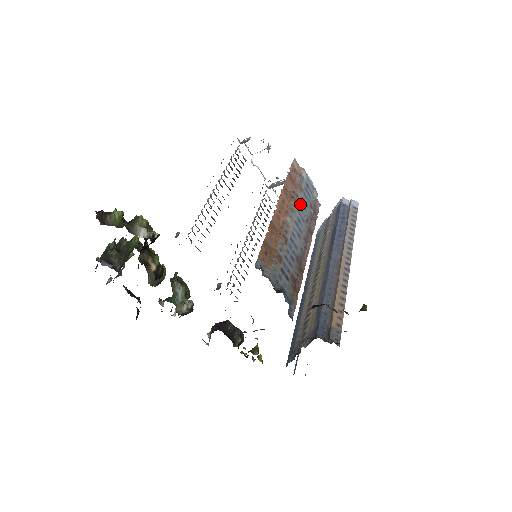
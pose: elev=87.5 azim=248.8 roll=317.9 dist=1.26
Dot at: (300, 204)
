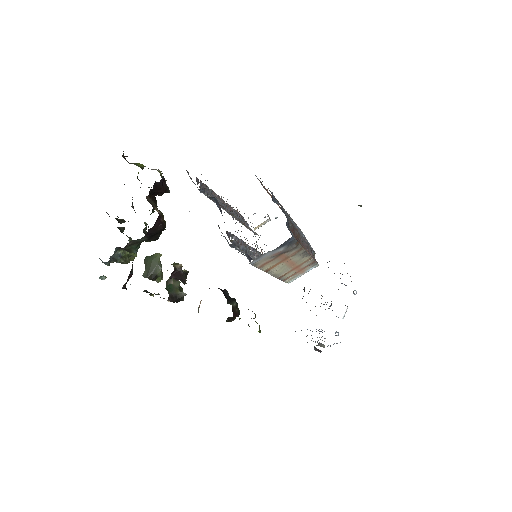
Dot at: occluded
